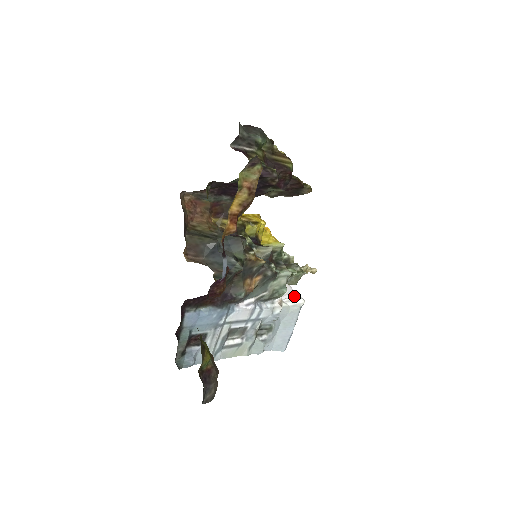
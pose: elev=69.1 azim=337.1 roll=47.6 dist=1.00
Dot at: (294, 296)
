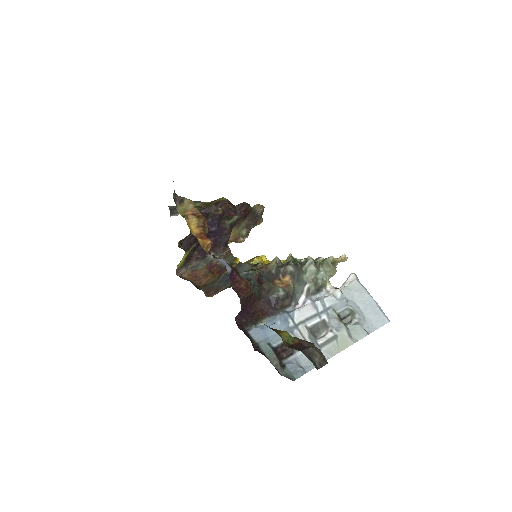
Dot at: occluded
